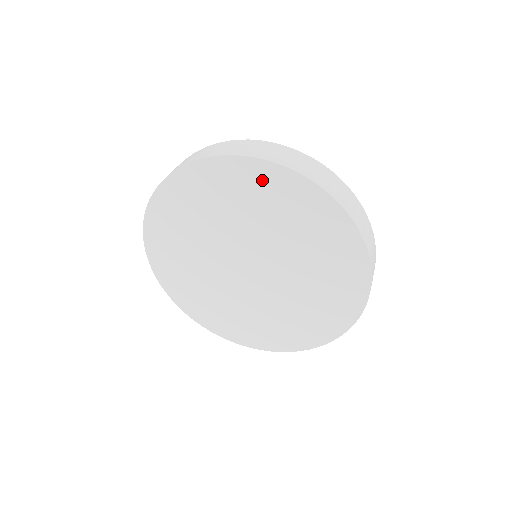
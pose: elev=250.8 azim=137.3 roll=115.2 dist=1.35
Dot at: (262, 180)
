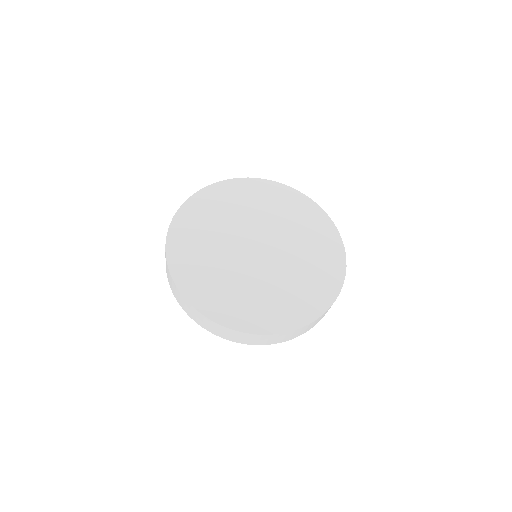
Dot at: (253, 188)
